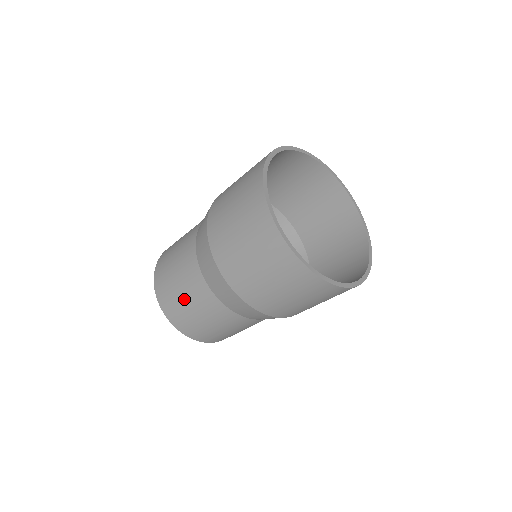
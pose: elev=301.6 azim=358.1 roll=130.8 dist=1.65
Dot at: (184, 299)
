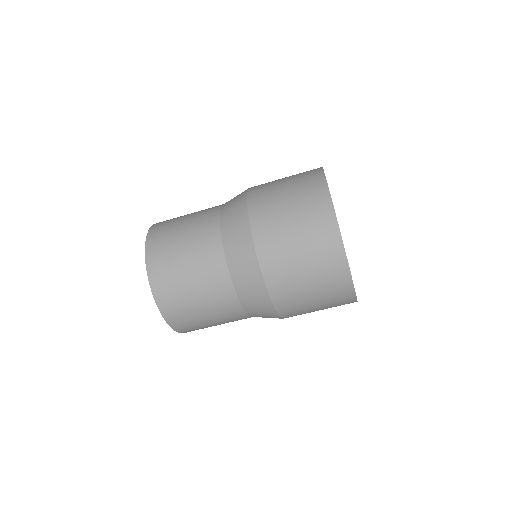
Dot at: (182, 232)
